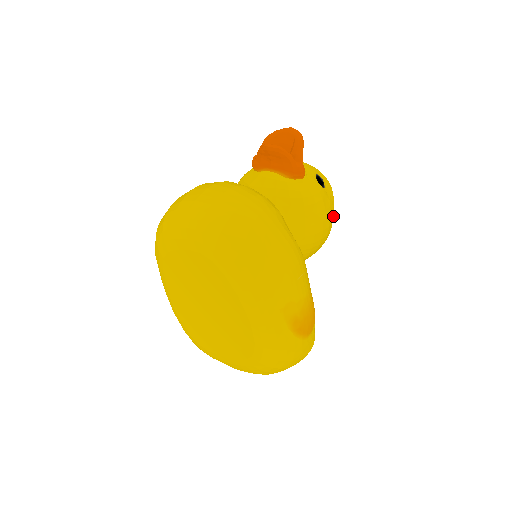
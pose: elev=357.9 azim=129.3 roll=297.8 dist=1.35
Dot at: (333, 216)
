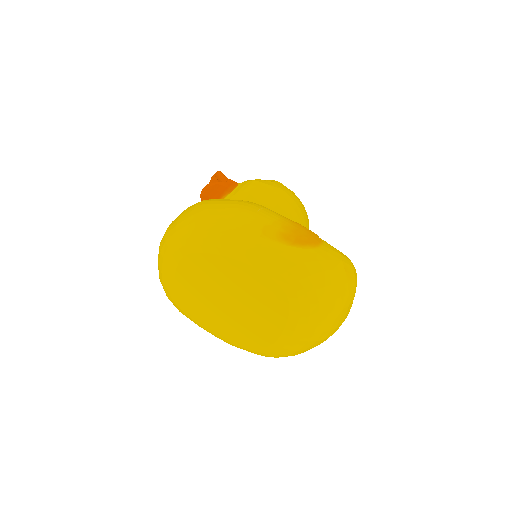
Dot at: occluded
